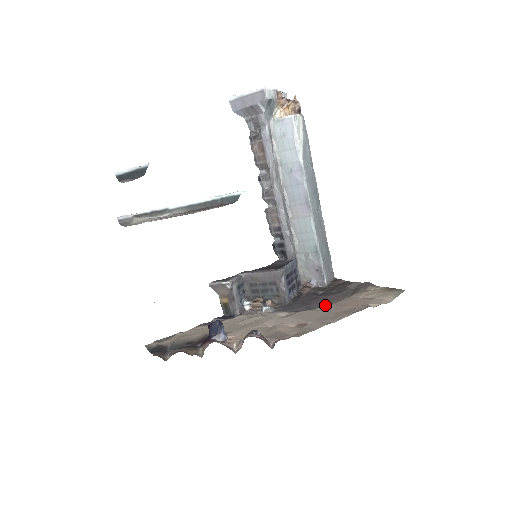
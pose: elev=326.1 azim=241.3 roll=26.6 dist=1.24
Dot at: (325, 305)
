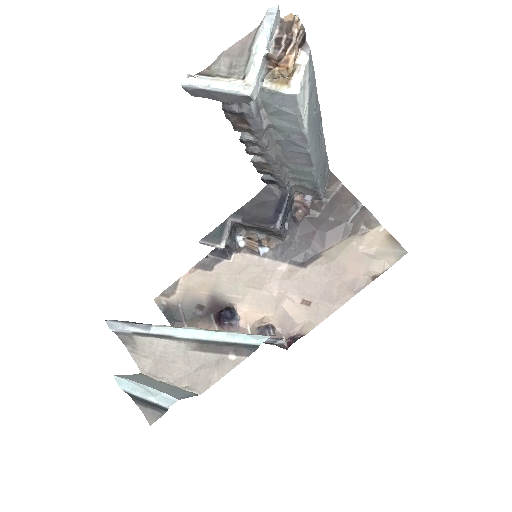
Dot at: (325, 258)
